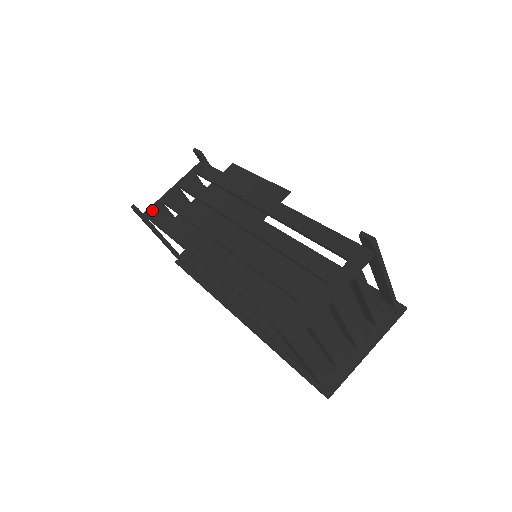
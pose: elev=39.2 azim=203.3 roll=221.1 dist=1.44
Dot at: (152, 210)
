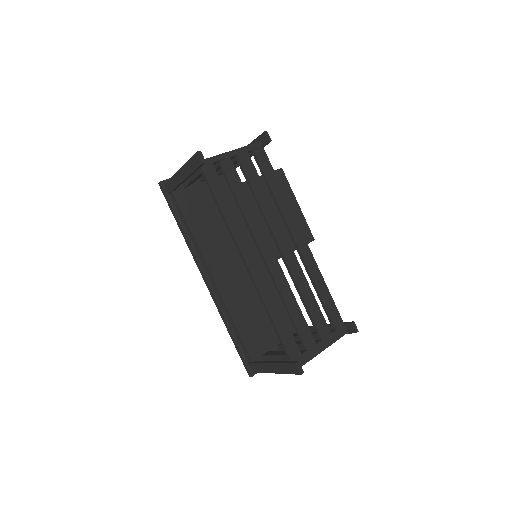
Dot at: (209, 164)
